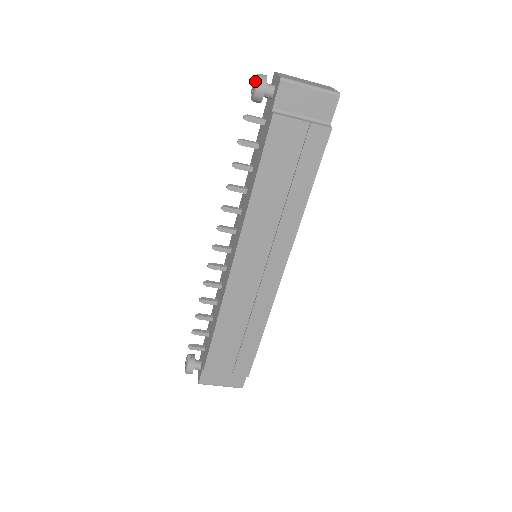
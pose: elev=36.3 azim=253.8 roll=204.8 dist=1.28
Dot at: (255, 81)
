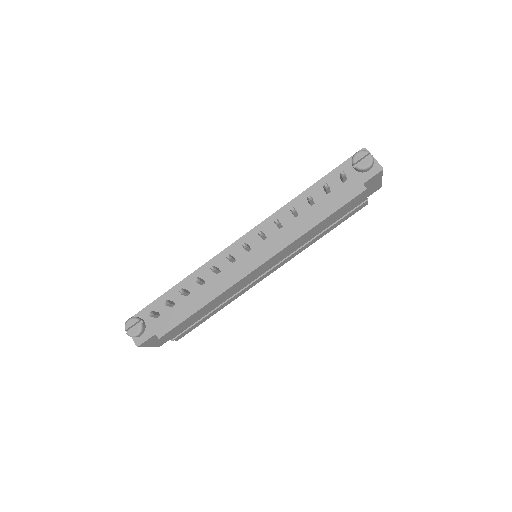
Dot at: (369, 159)
